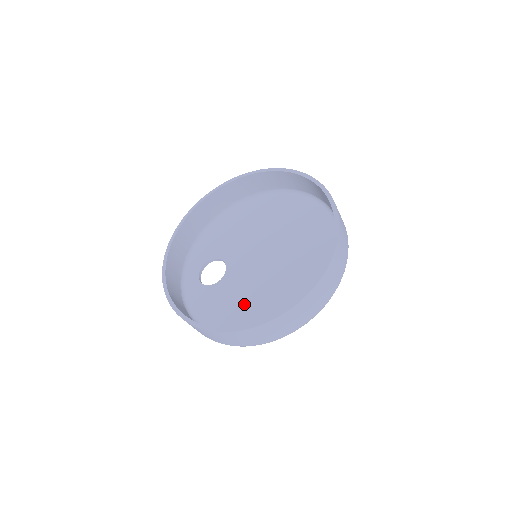
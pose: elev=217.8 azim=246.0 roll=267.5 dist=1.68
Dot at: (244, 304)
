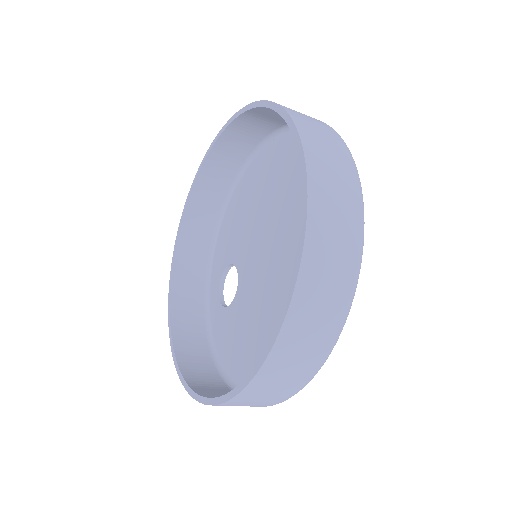
Dot at: (254, 335)
